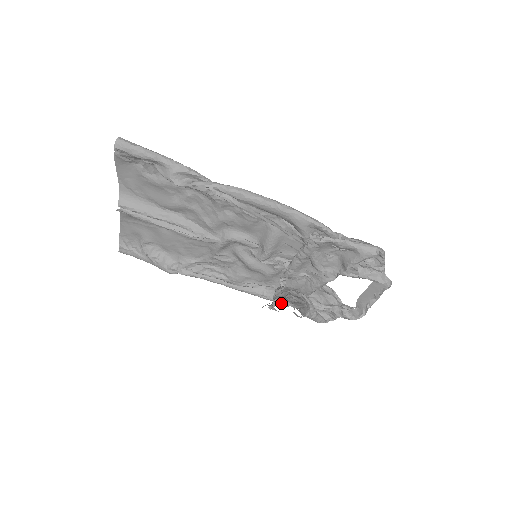
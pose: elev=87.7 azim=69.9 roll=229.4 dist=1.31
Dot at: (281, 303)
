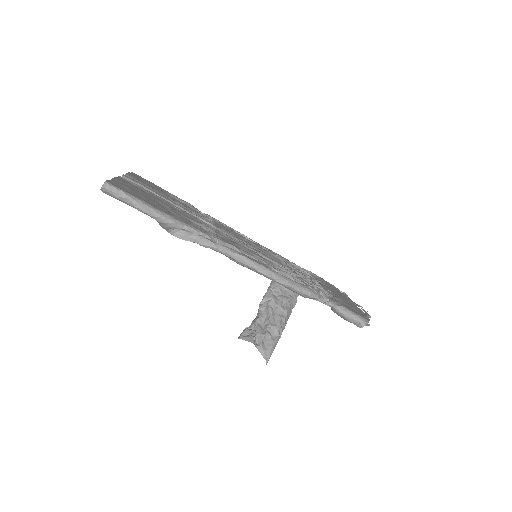
Dot at: occluded
